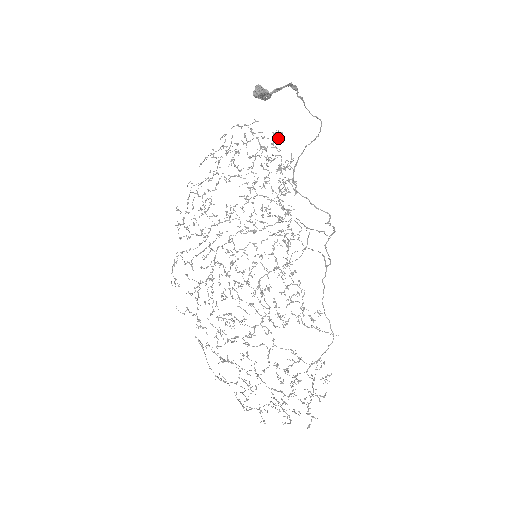
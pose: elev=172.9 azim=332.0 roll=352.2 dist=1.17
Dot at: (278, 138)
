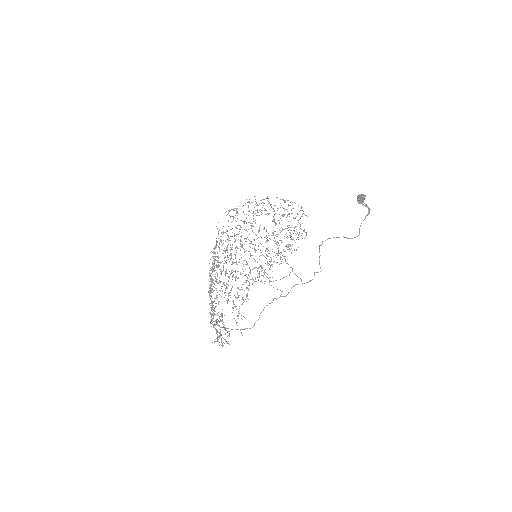
Dot at: occluded
